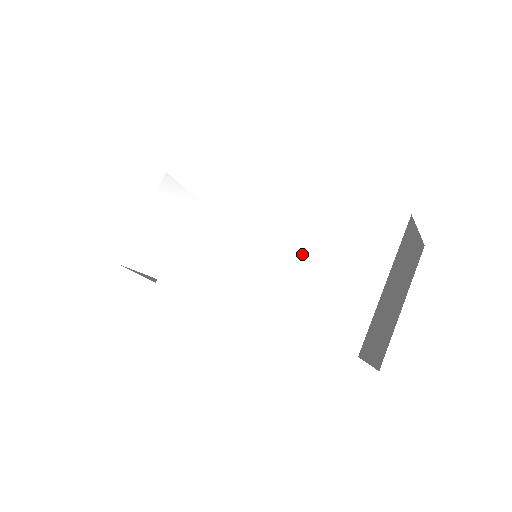
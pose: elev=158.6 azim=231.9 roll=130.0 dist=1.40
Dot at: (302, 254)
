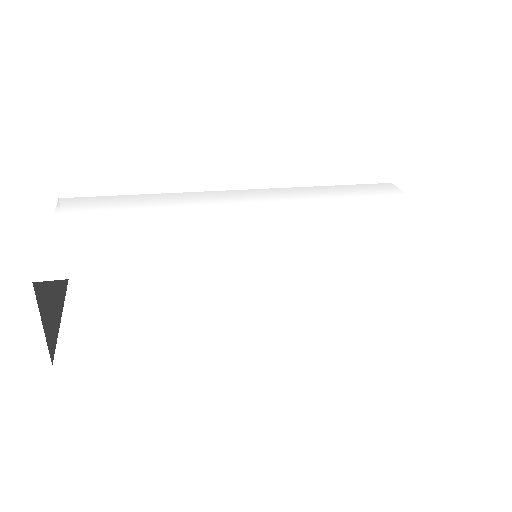
Dot at: (338, 211)
